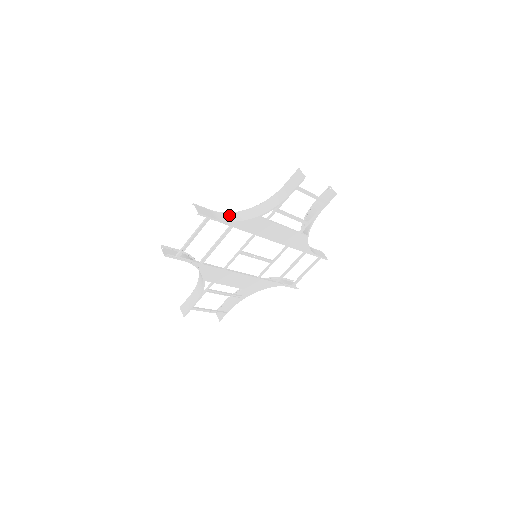
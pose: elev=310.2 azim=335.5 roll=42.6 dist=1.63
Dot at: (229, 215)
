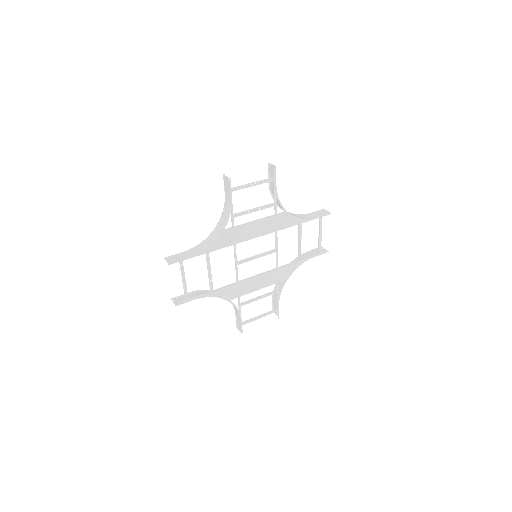
Dot at: (200, 246)
